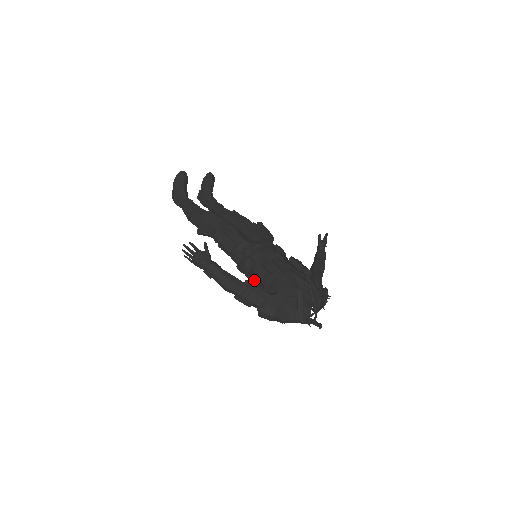
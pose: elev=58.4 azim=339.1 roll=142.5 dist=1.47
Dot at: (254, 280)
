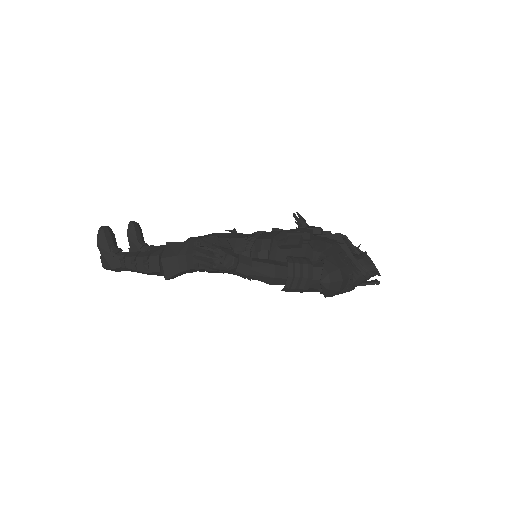
Dot at: occluded
